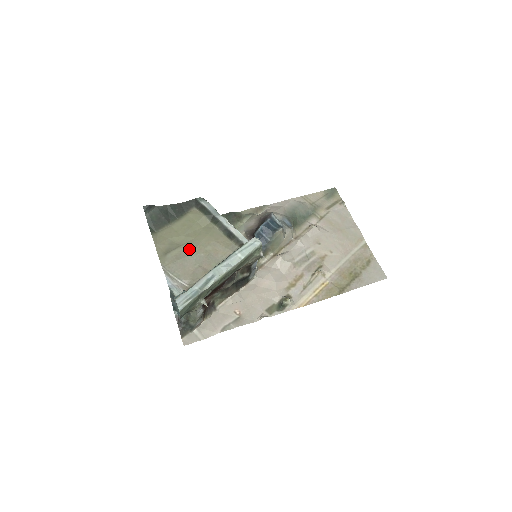
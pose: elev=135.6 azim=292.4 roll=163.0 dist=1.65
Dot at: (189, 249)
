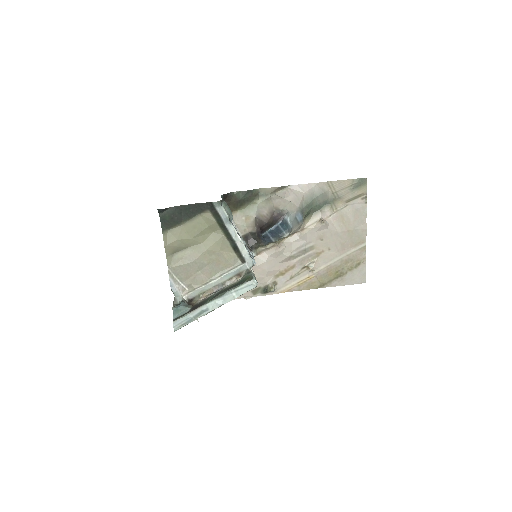
Dot at: (195, 254)
